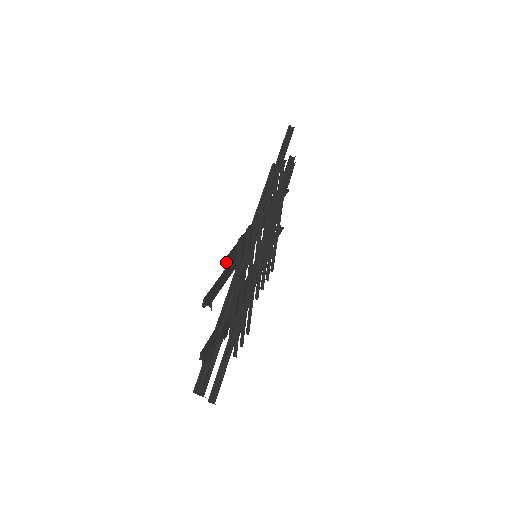
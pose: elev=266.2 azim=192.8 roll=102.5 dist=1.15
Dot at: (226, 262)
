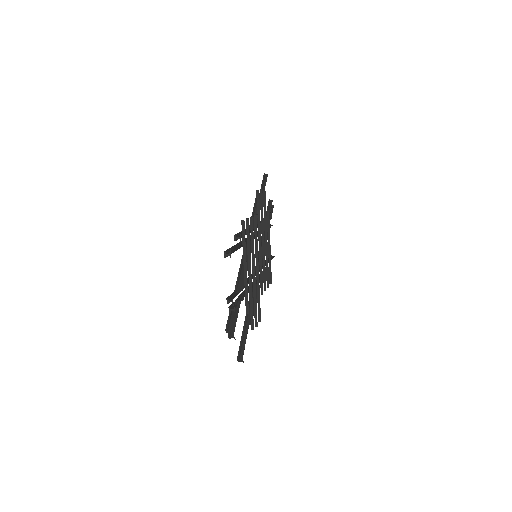
Dot at: (235, 237)
